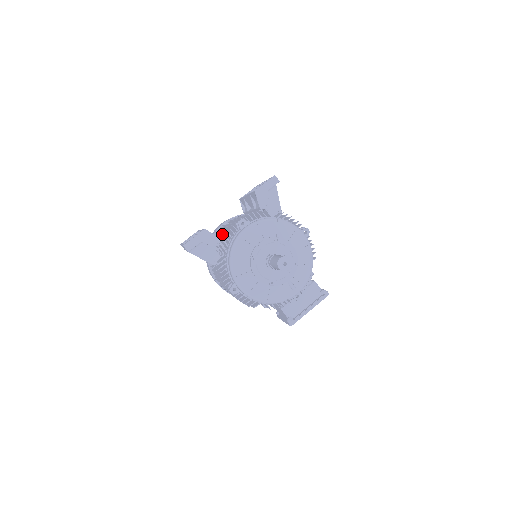
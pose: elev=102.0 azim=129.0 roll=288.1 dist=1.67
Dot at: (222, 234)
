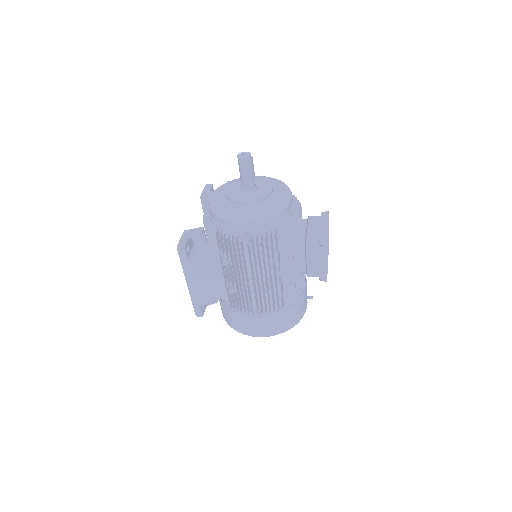
Dot at: occluded
